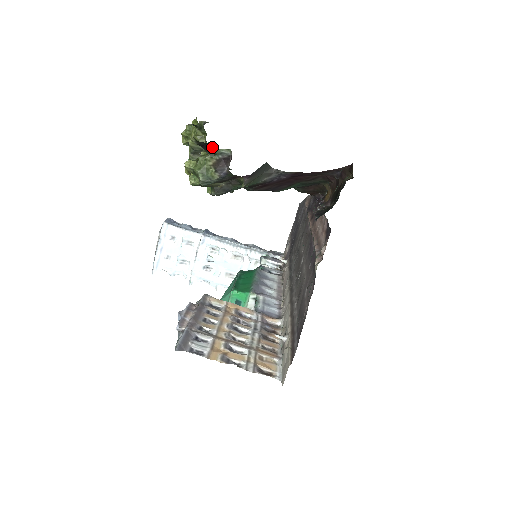
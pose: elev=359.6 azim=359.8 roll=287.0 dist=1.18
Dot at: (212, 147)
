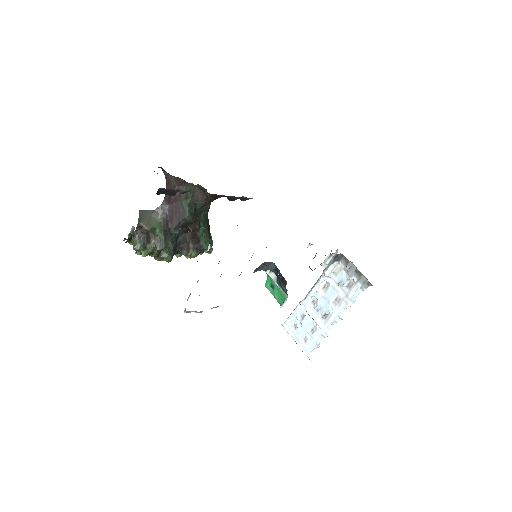
Dot at: occluded
